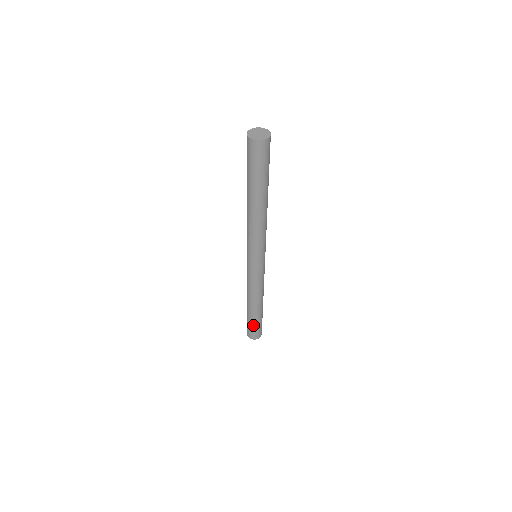
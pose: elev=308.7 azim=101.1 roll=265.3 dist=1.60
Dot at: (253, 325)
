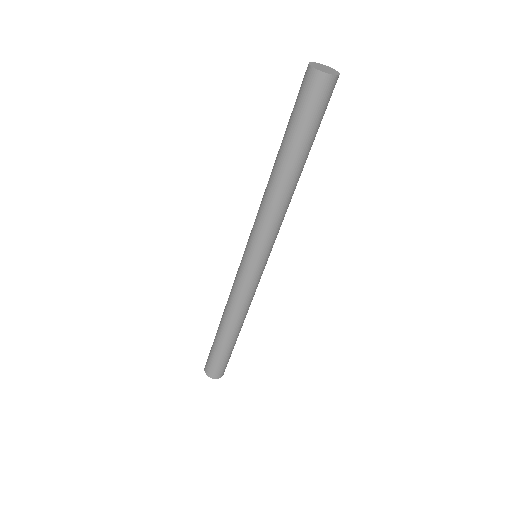
Dot at: (219, 357)
